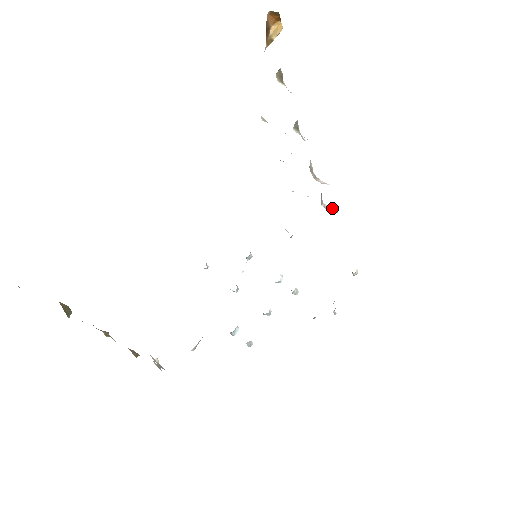
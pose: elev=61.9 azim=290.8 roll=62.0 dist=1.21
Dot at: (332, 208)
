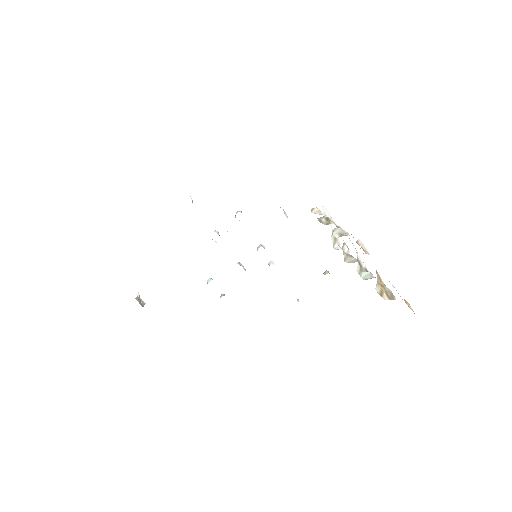
Dot at: occluded
